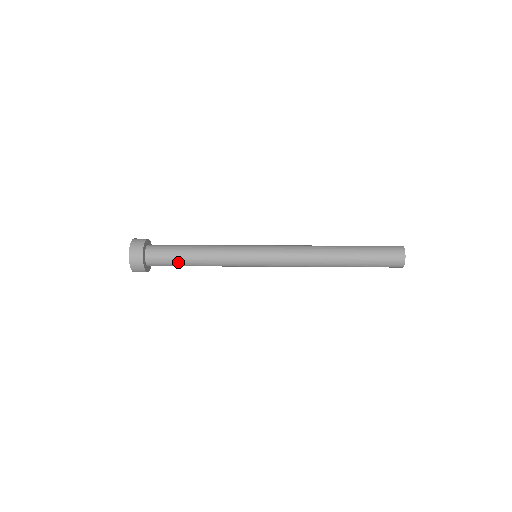
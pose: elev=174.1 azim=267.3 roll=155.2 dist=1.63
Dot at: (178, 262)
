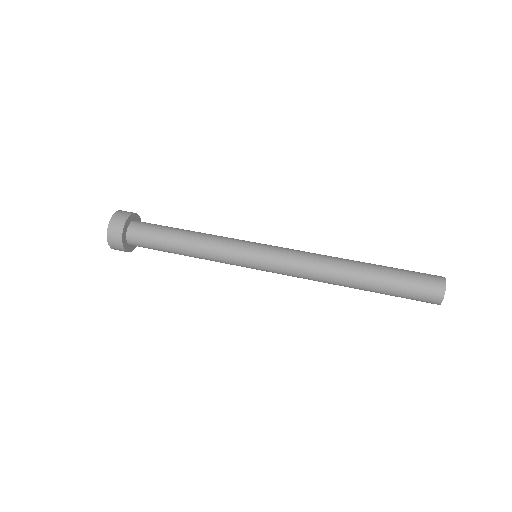
Dot at: (164, 250)
